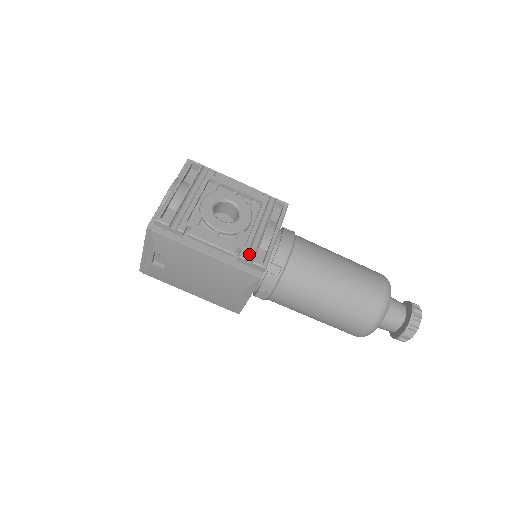
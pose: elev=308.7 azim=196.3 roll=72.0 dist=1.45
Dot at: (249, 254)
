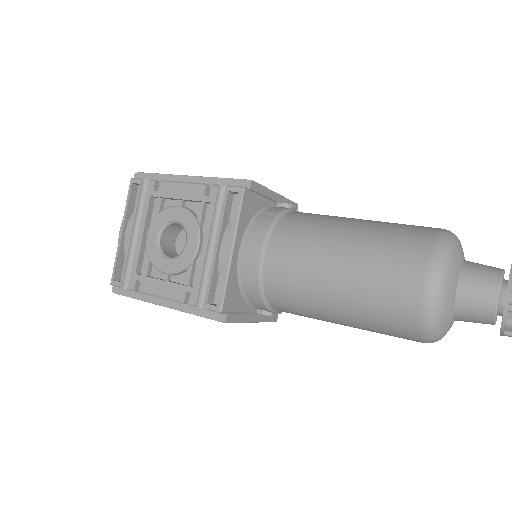
Dot at: (203, 295)
